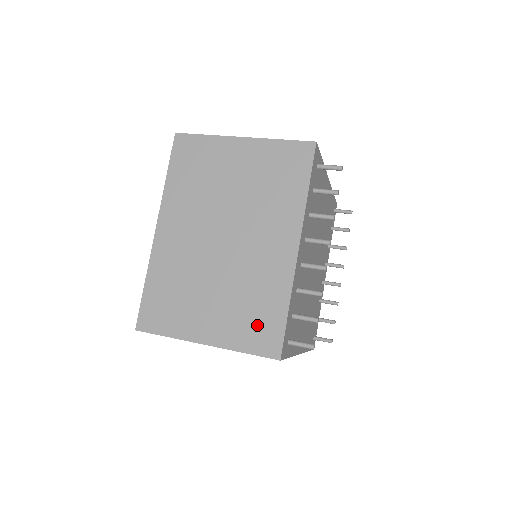
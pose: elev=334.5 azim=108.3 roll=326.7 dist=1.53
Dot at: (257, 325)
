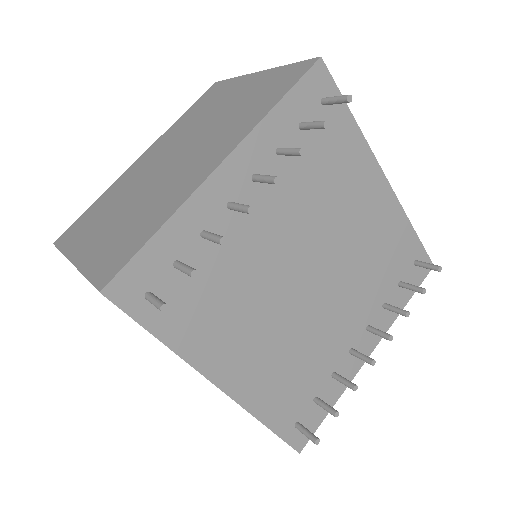
Dot at: (119, 247)
